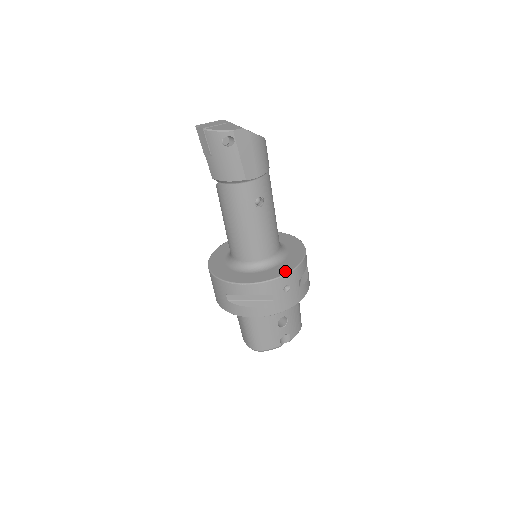
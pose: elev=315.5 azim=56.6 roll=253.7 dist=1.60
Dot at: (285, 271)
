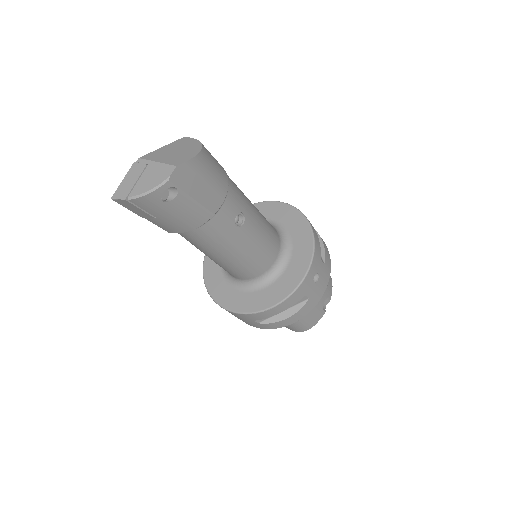
Dot at: (305, 265)
